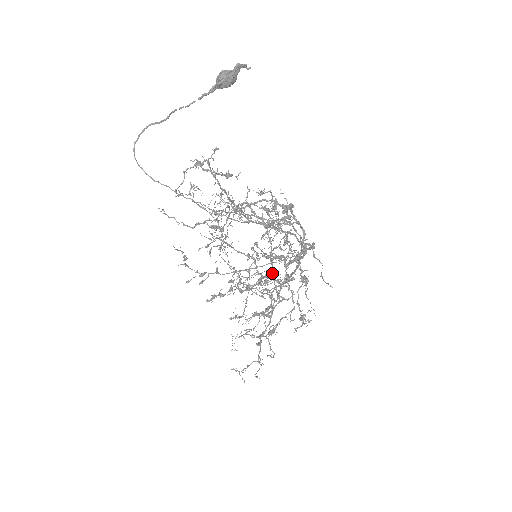
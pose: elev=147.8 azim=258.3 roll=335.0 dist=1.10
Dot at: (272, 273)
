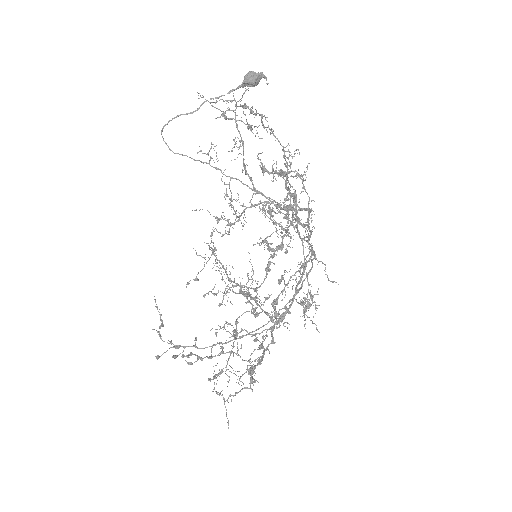
Dot at: (290, 184)
